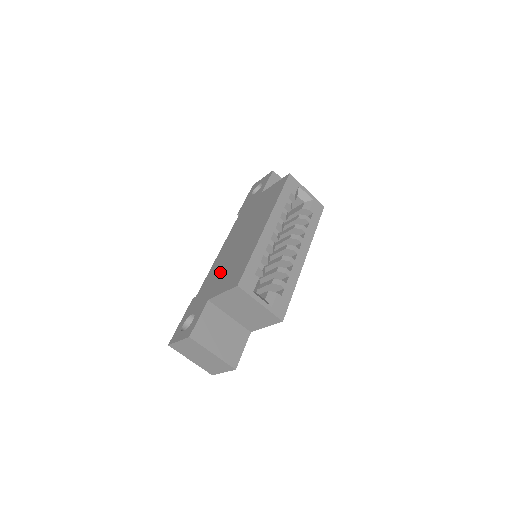
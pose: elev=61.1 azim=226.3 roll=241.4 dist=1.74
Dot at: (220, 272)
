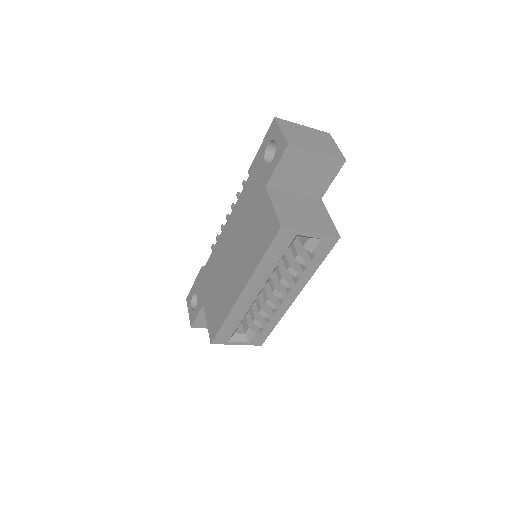
Dot at: (214, 280)
